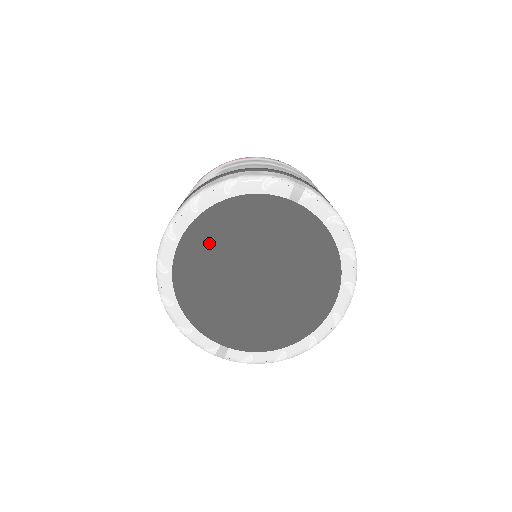
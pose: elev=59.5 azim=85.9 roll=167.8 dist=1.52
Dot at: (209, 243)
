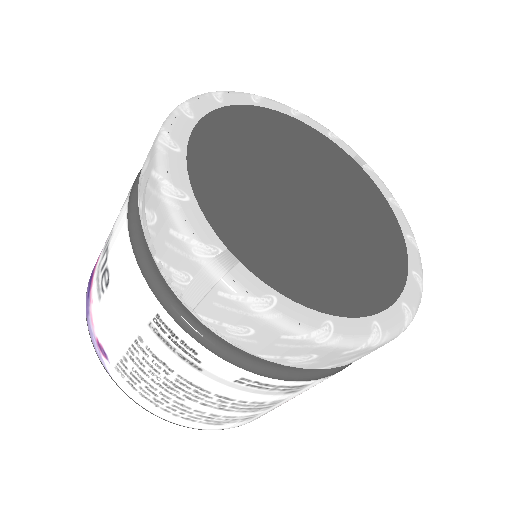
Dot at: (259, 132)
